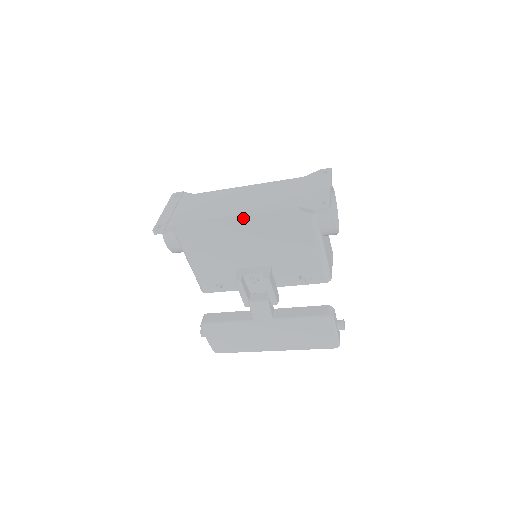
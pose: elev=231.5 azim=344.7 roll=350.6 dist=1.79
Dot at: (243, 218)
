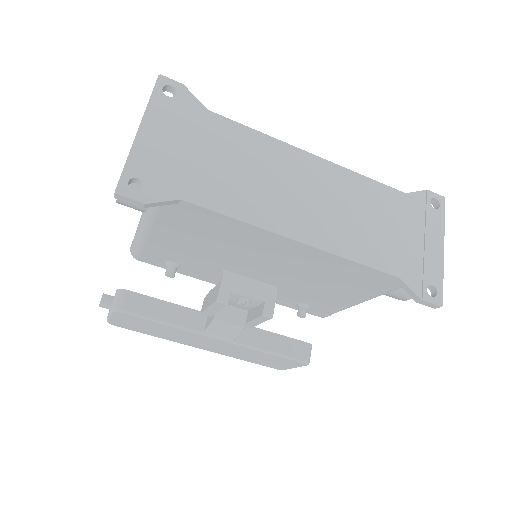
Dot at: (303, 247)
